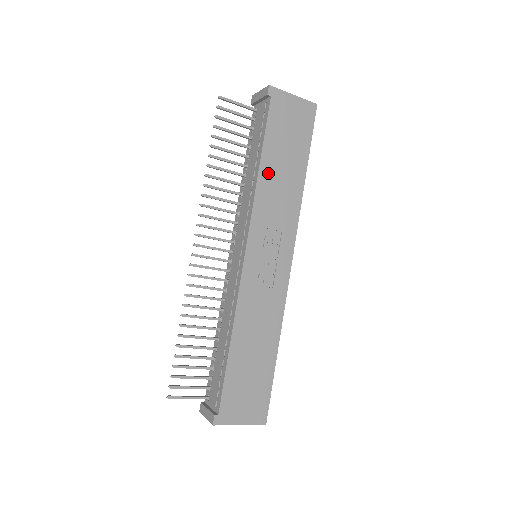
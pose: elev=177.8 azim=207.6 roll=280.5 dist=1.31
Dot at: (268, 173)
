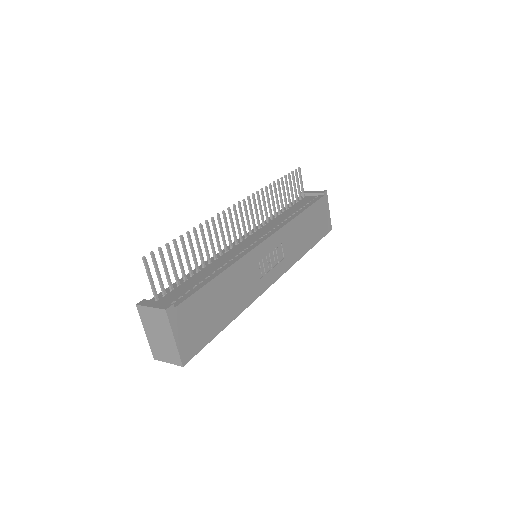
Dot at: (301, 222)
